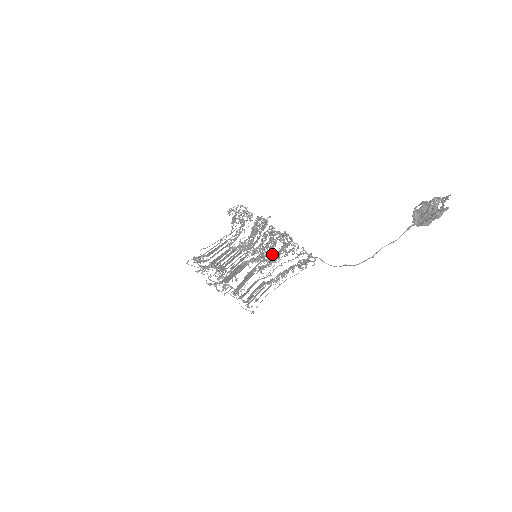
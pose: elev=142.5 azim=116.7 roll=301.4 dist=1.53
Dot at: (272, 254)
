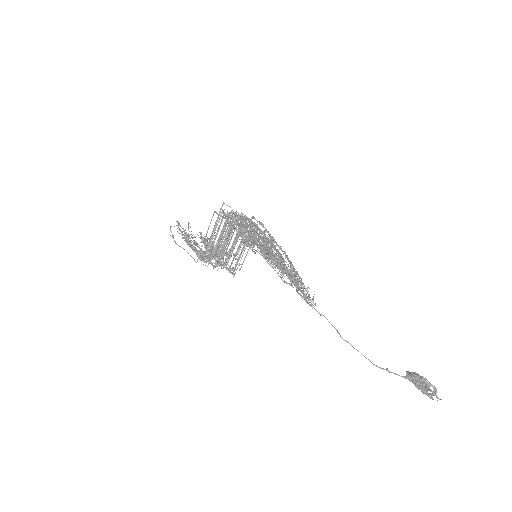
Dot at: (271, 238)
